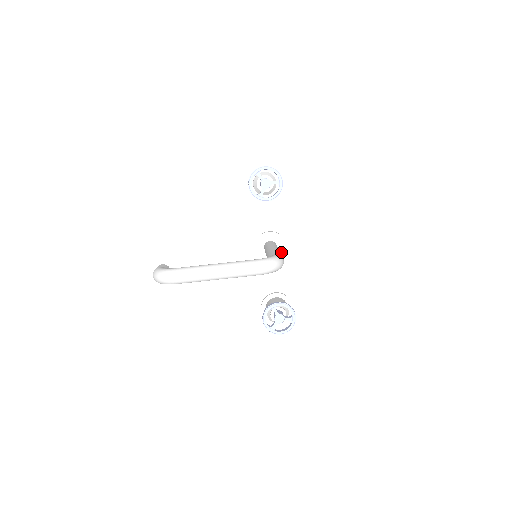
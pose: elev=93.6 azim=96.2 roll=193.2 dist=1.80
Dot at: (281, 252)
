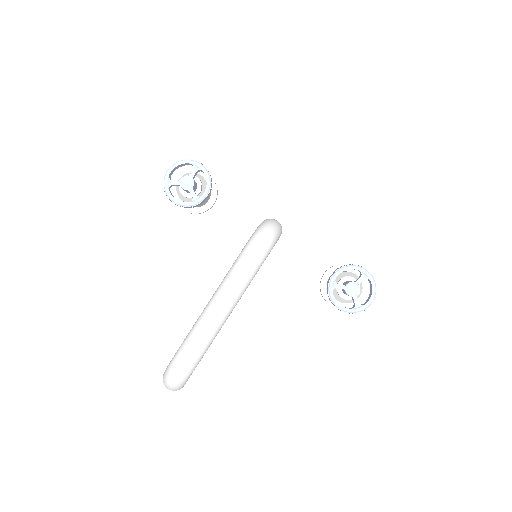
Dot at: (283, 232)
